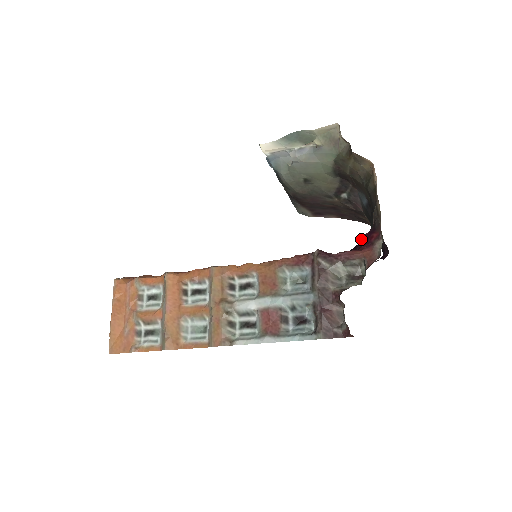
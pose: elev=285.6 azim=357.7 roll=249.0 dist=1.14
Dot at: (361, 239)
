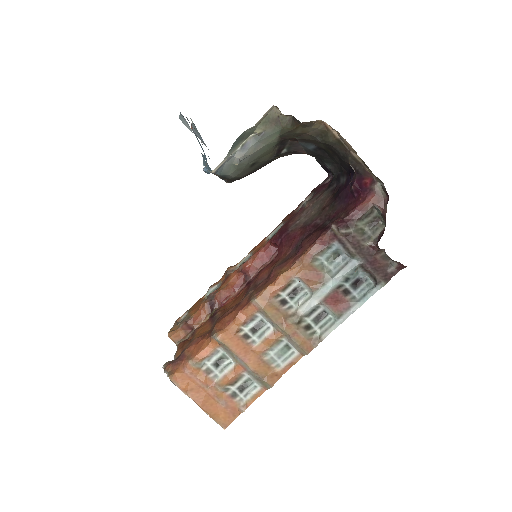
Dot at: (353, 189)
